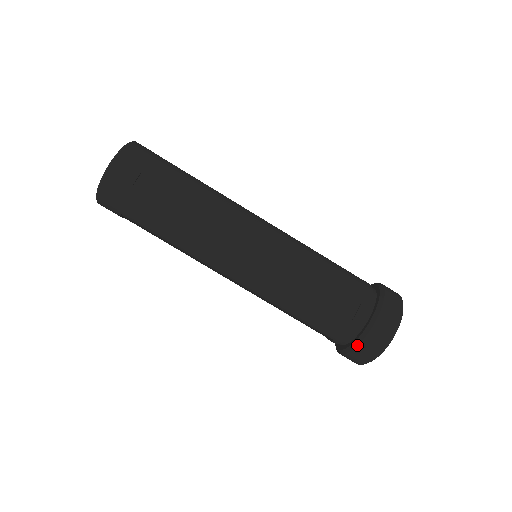
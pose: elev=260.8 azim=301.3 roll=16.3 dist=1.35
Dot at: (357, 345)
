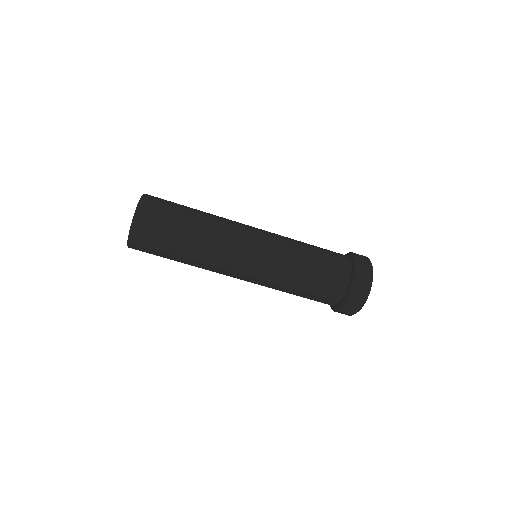
Dot at: occluded
